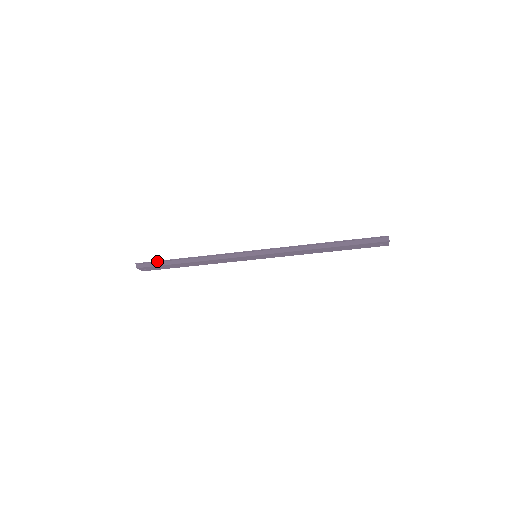
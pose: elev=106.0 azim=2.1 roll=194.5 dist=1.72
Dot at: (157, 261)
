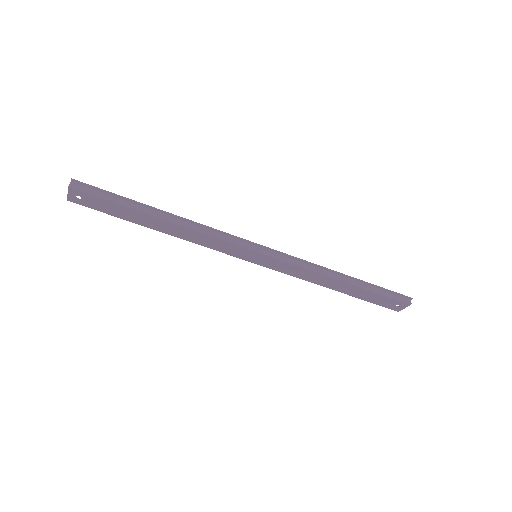
Dot at: (113, 193)
